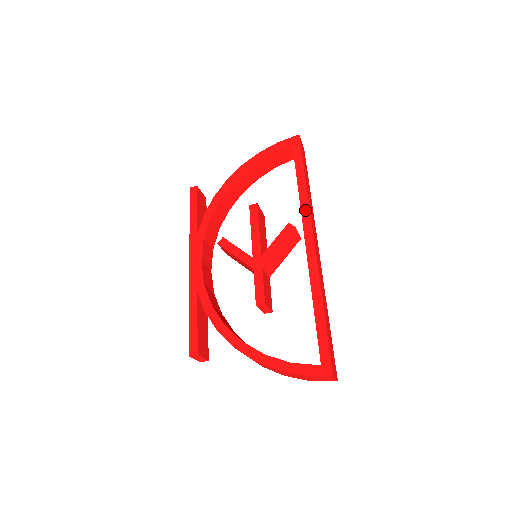
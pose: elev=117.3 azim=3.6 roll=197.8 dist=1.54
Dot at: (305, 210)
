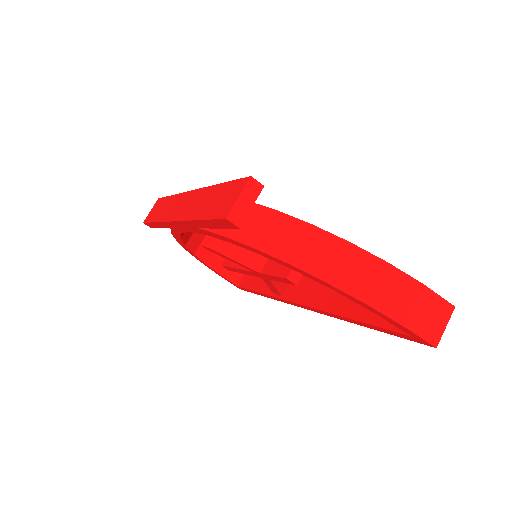
Dot at: occluded
